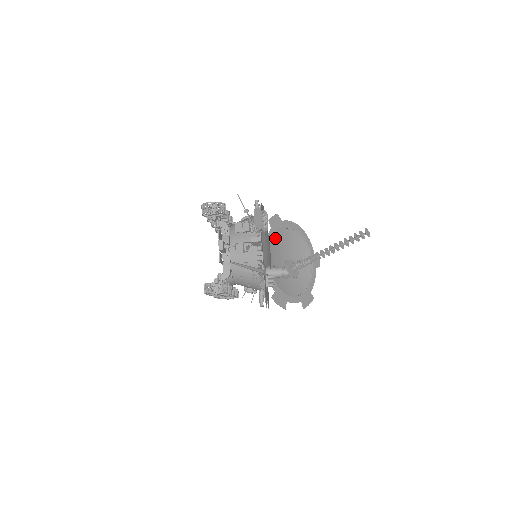
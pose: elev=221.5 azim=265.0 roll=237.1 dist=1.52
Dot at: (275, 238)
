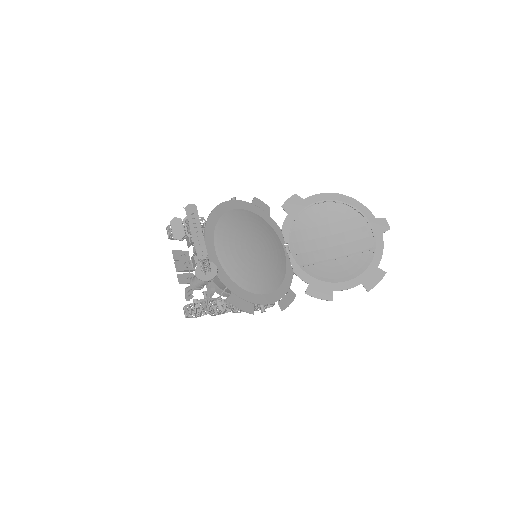
Dot at: (298, 223)
